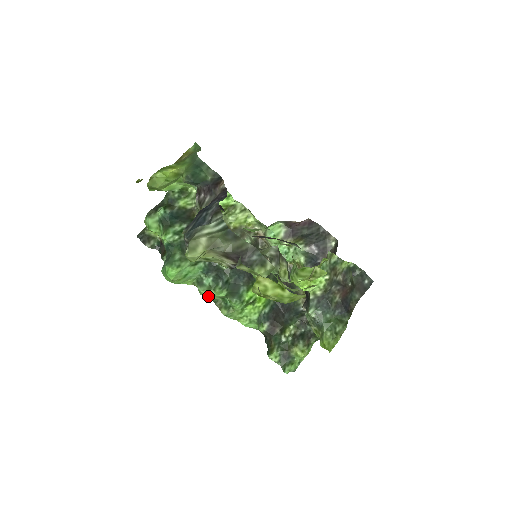
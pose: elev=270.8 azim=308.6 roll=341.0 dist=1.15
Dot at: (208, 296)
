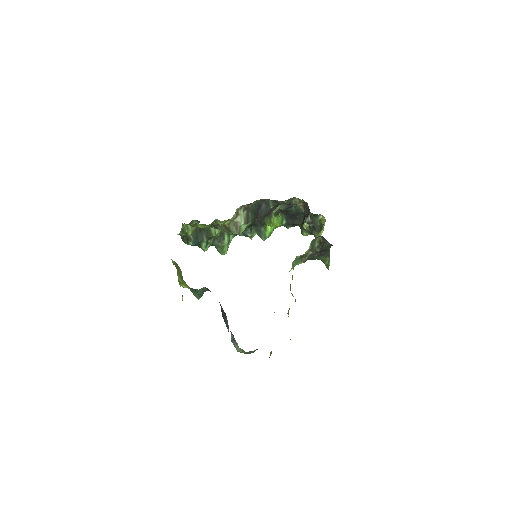
Dot at: occluded
